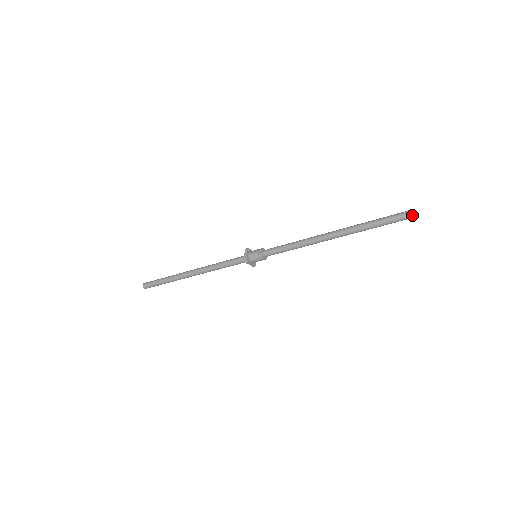
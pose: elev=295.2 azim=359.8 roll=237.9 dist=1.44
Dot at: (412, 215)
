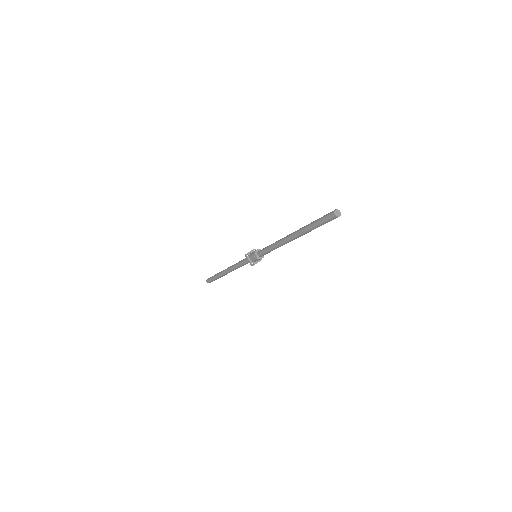
Dot at: (337, 216)
